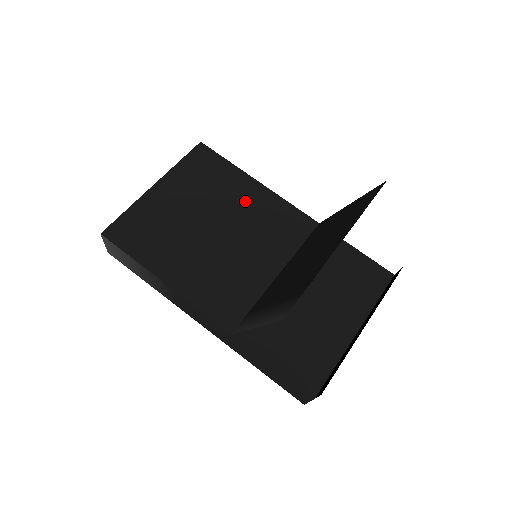
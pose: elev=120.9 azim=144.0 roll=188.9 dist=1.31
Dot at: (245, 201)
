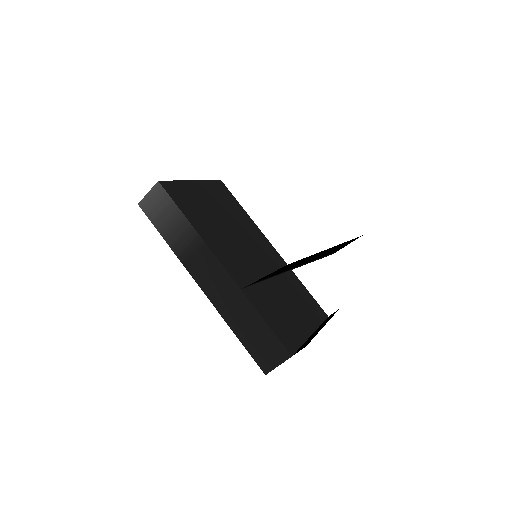
Dot at: (247, 226)
